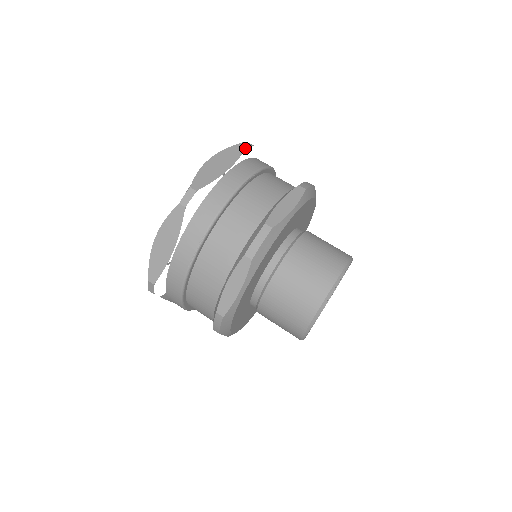
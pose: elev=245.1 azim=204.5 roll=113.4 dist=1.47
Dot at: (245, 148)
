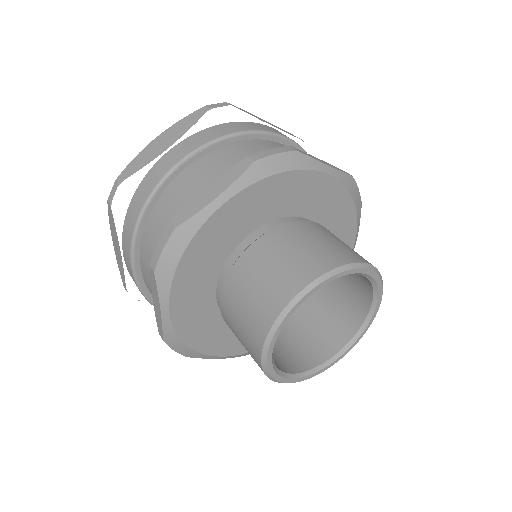
Dot at: occluded
